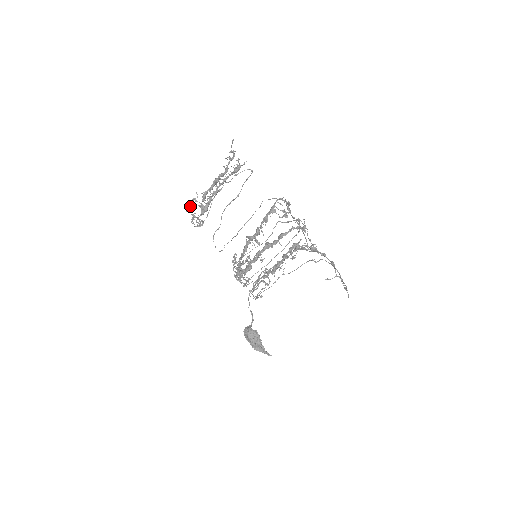
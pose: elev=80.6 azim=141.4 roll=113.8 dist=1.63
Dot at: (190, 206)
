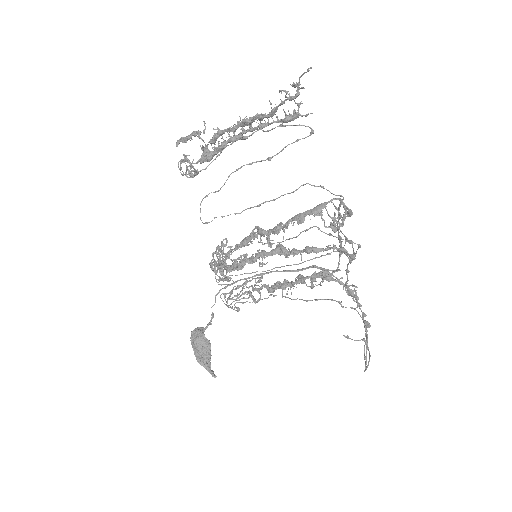
Dot at: (186, 140)
